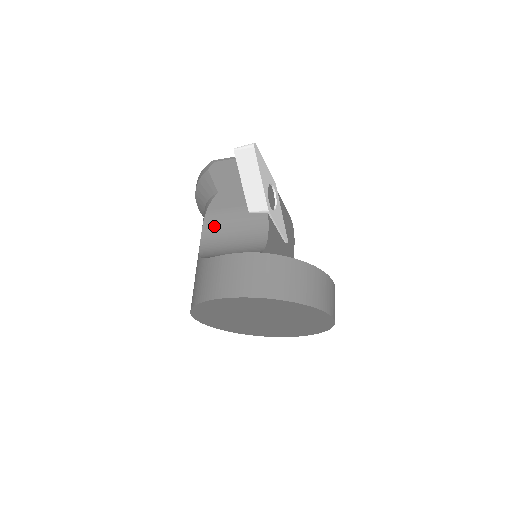
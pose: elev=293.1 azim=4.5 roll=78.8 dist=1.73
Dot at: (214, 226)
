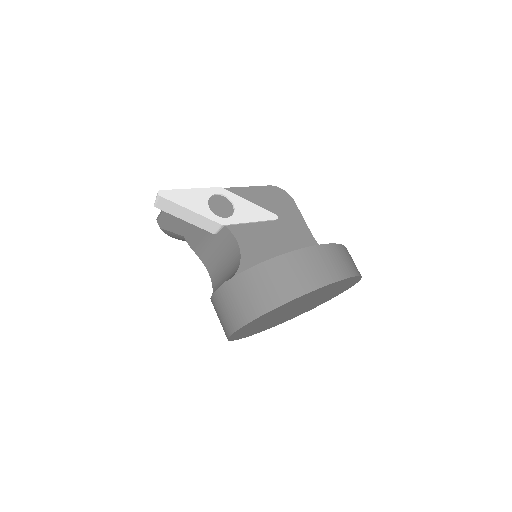
Dot at: (208, 258)
